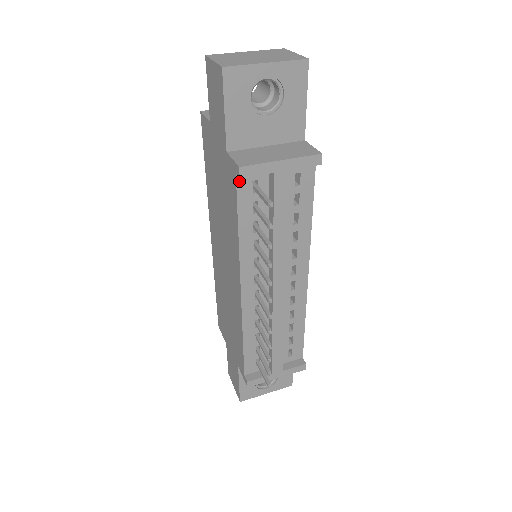
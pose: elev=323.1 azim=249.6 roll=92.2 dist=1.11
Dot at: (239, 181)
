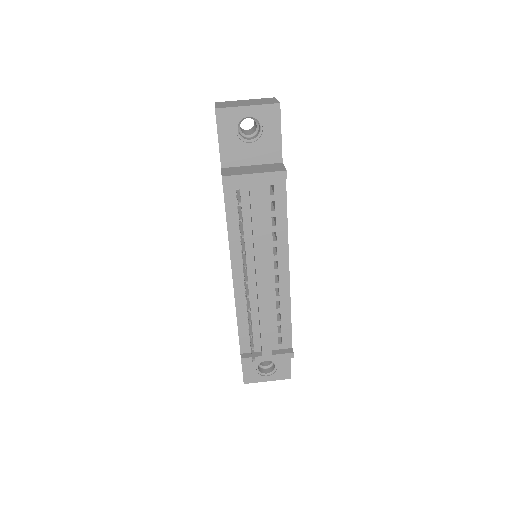
Dot at: (225, 188)
